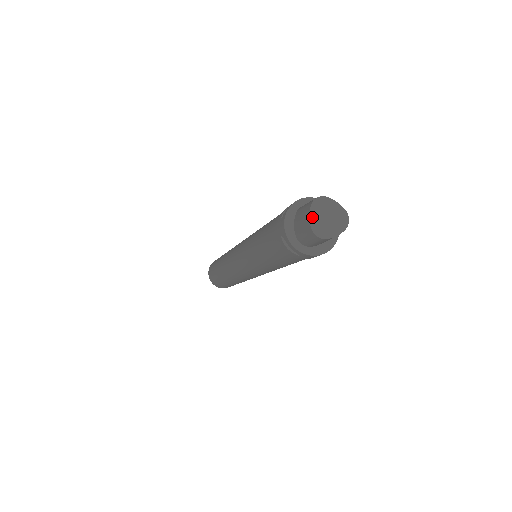
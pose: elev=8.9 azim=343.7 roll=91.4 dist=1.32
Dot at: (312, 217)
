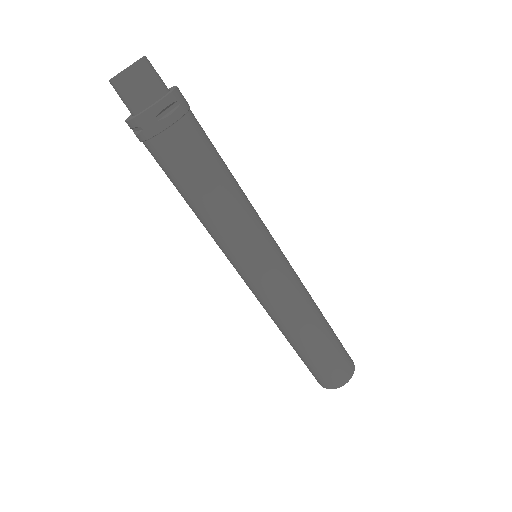
Dot at: occluded
